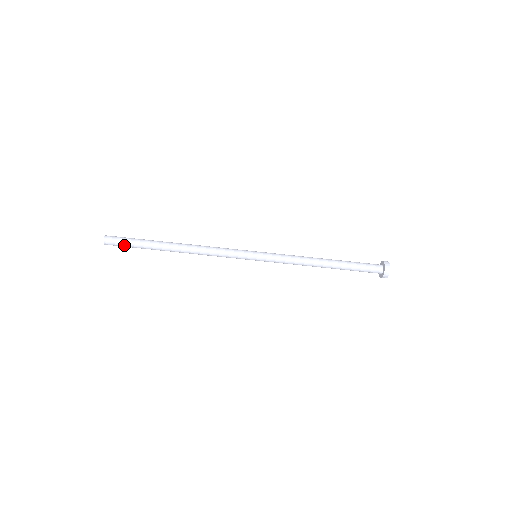
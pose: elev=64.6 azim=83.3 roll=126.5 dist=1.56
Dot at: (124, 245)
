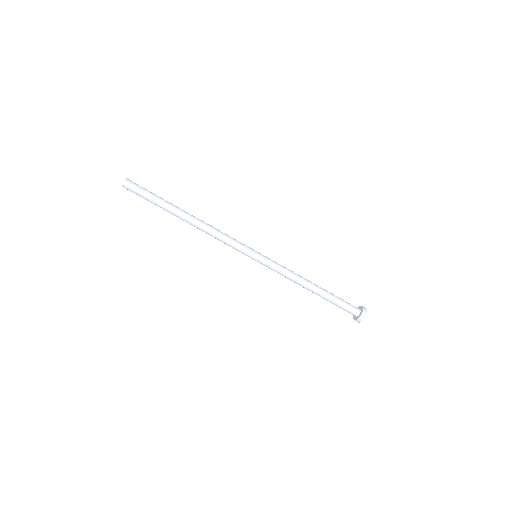
Dot at: (140, 196)
